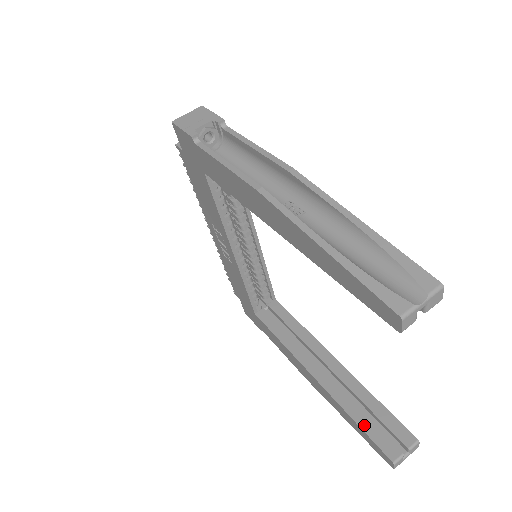
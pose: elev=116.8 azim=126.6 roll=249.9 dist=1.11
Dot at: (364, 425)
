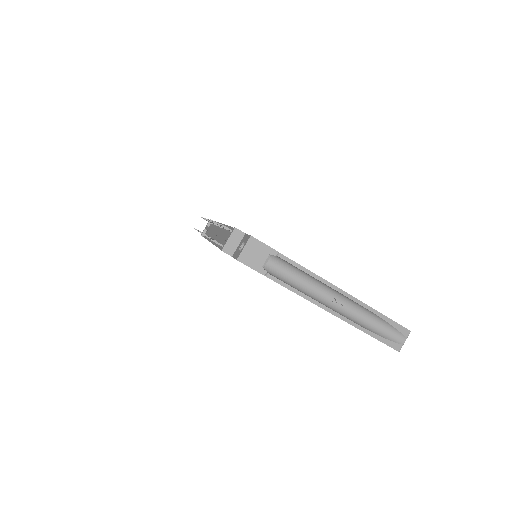
Dot at: occluded
